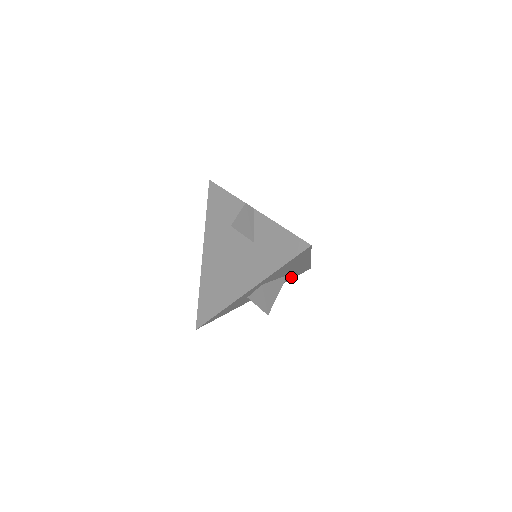
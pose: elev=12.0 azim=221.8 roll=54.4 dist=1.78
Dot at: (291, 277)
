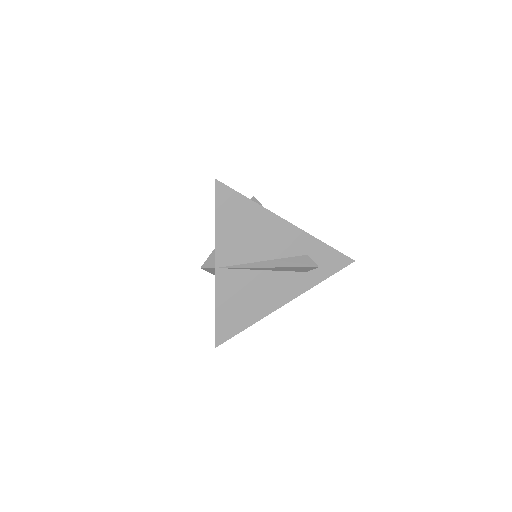
Dot at: occluded
